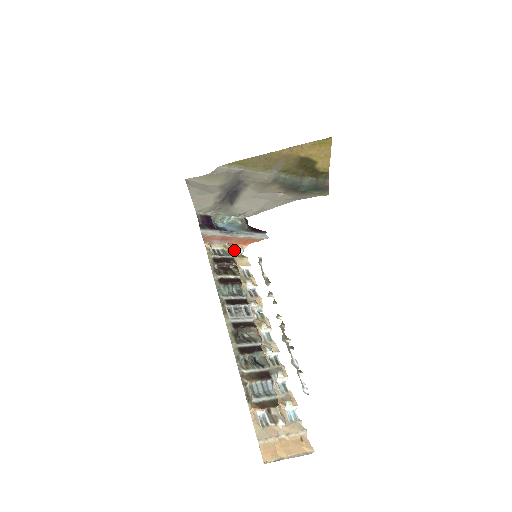
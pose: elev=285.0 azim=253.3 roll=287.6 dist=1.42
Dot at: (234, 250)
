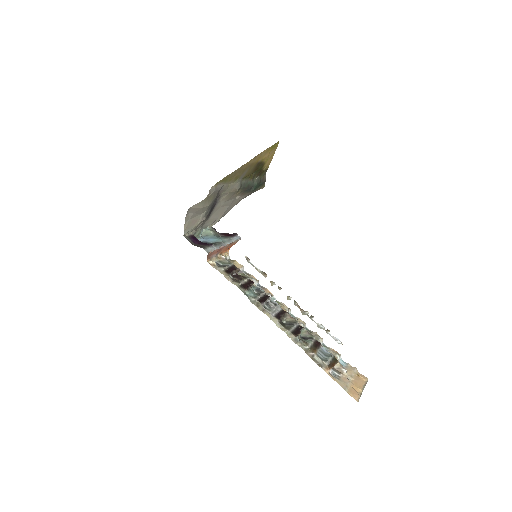
Dot at: occluded
